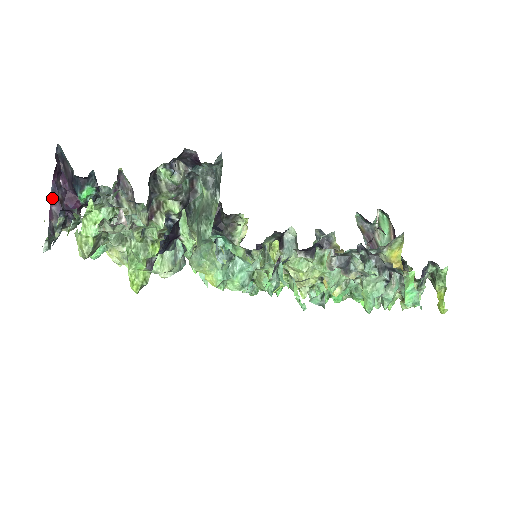
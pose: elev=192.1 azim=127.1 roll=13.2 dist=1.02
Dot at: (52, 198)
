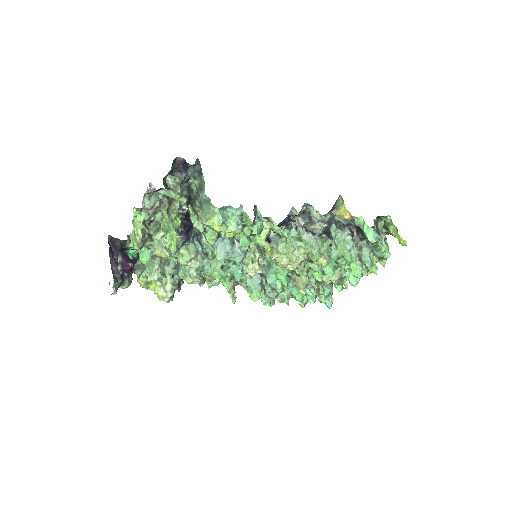
Dot at: (111, 263)
